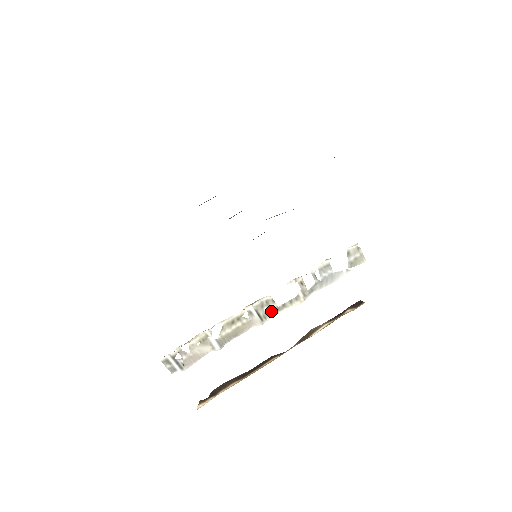
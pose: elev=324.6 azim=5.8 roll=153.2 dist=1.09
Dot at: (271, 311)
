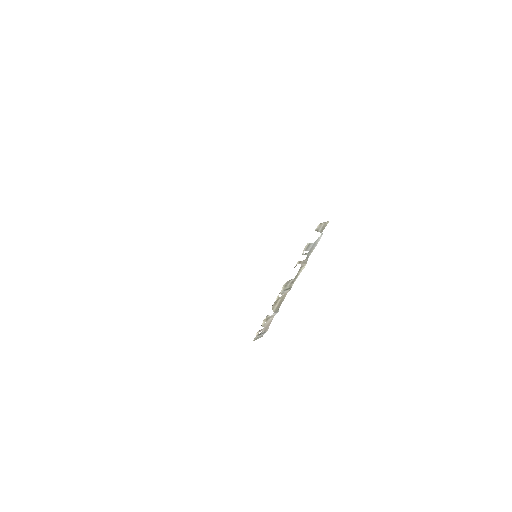
Dot at: (292, 282)
